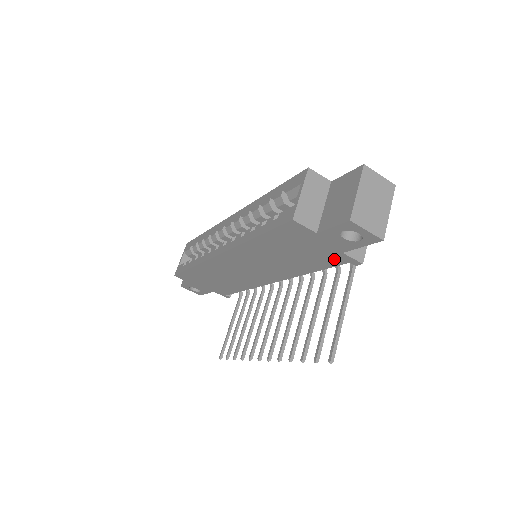
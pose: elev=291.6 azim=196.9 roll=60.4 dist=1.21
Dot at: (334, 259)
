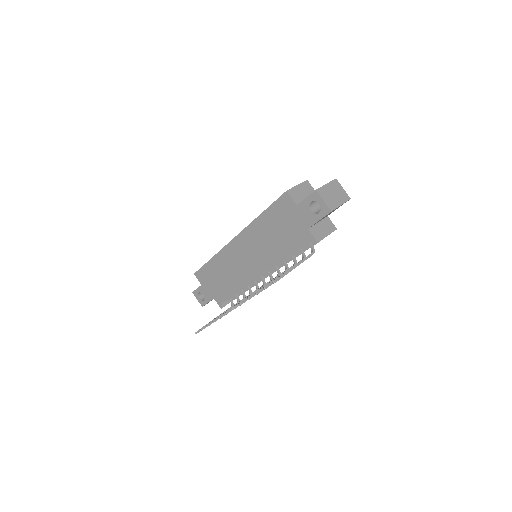
Dot at: (302, 238)
